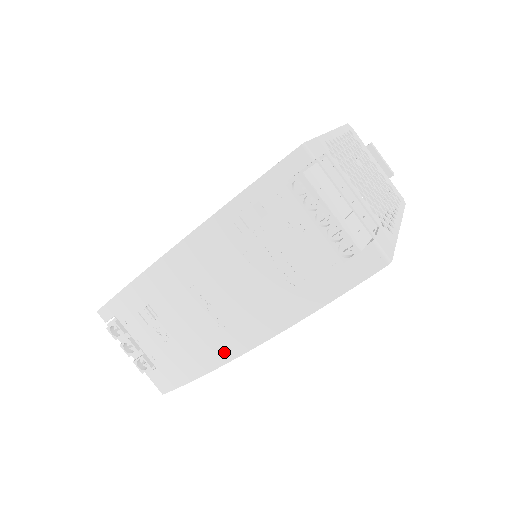
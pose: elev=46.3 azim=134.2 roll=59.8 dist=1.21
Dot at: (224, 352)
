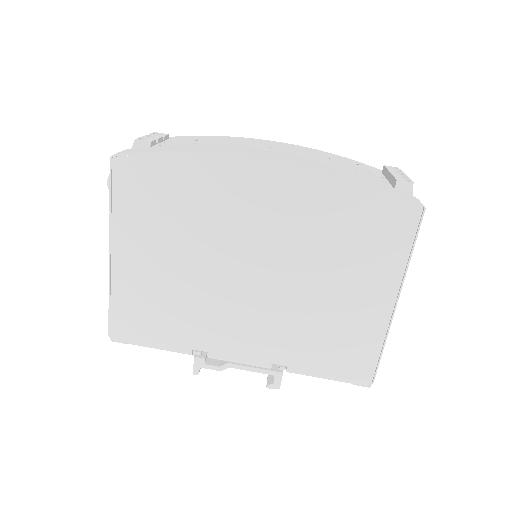
Dot at: (244, 153)
